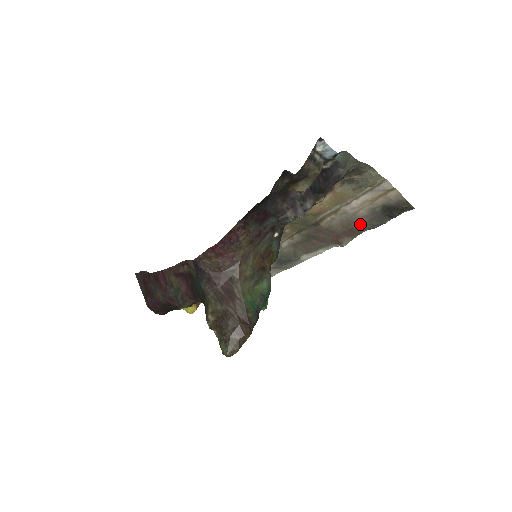
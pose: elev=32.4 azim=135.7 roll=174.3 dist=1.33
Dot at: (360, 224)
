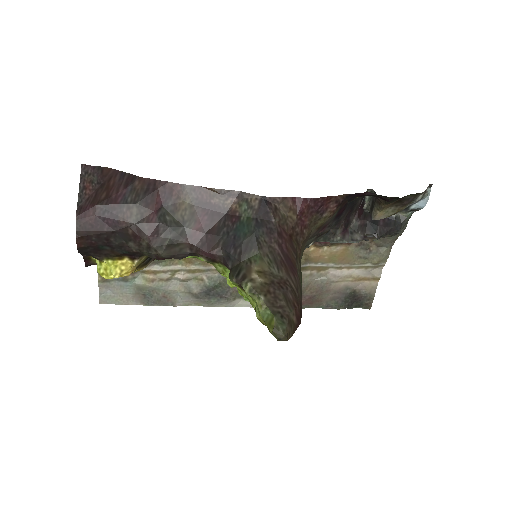
Dot at: (322, 296)
